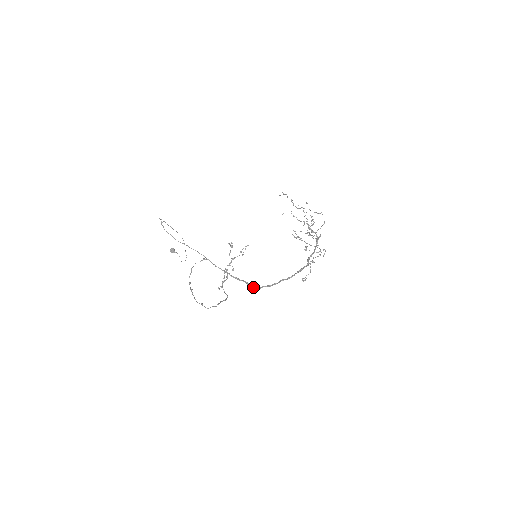
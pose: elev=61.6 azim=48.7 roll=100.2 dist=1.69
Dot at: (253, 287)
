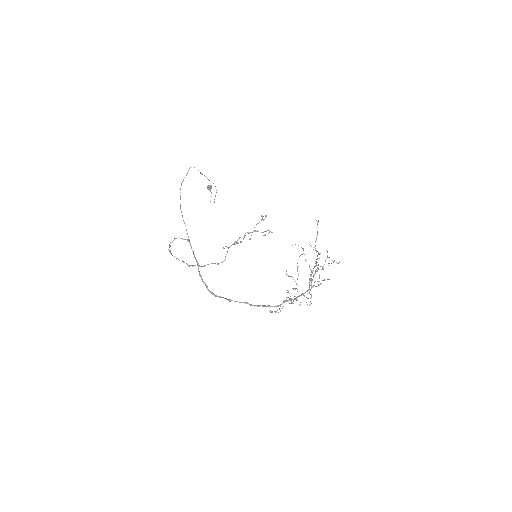
Dot at: (211, 293)
